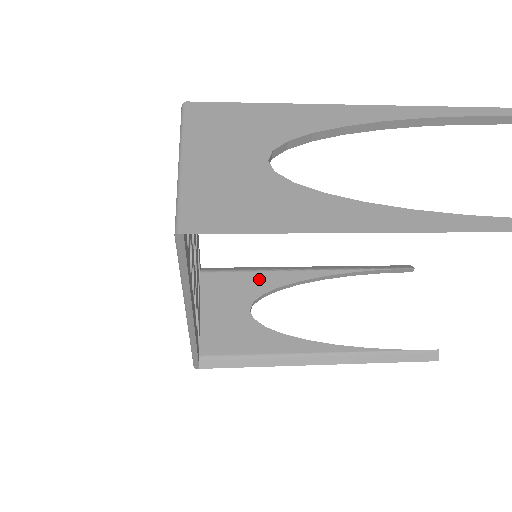
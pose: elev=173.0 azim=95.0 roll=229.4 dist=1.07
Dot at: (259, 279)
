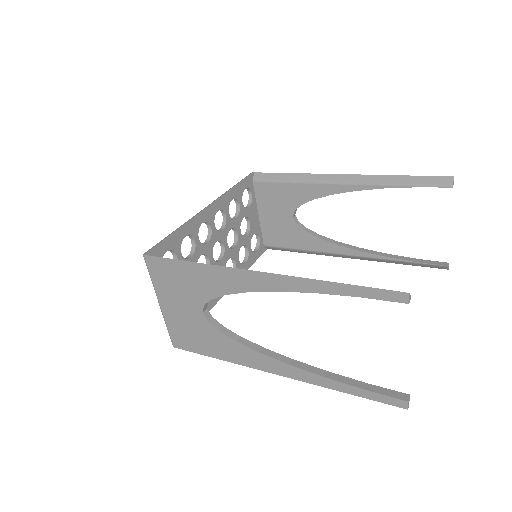
Dot at: (298, 191)
